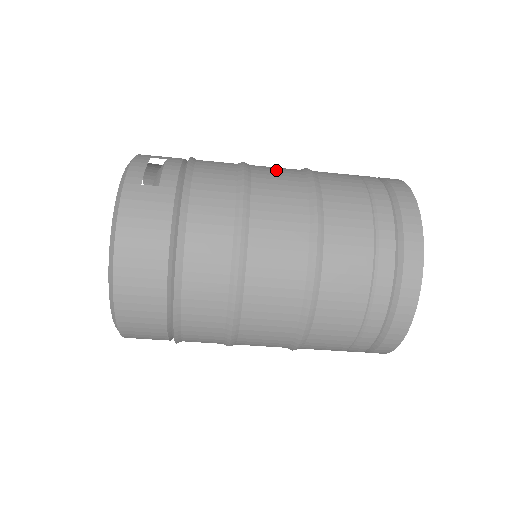
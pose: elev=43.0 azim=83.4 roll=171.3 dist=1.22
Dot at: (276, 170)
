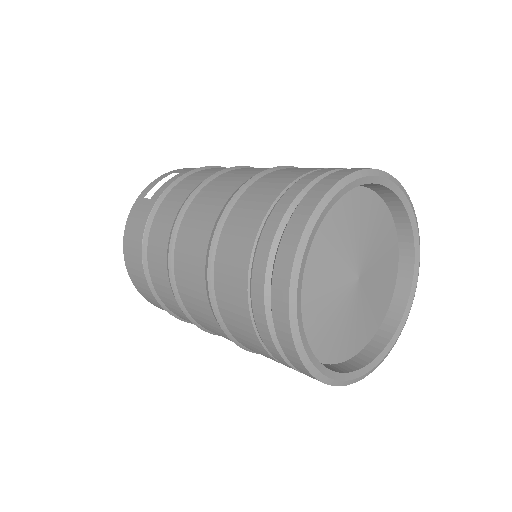
Dot at: (237, 174)
